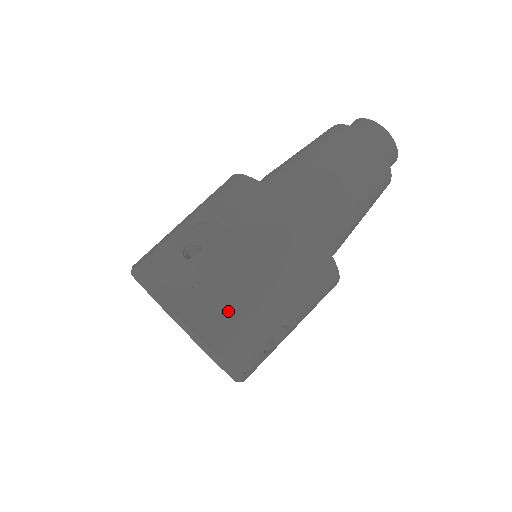
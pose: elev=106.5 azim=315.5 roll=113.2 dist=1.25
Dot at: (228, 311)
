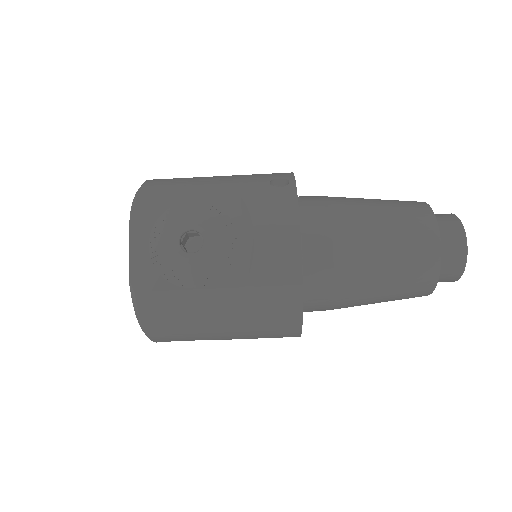
Dot at: (178, 314)
